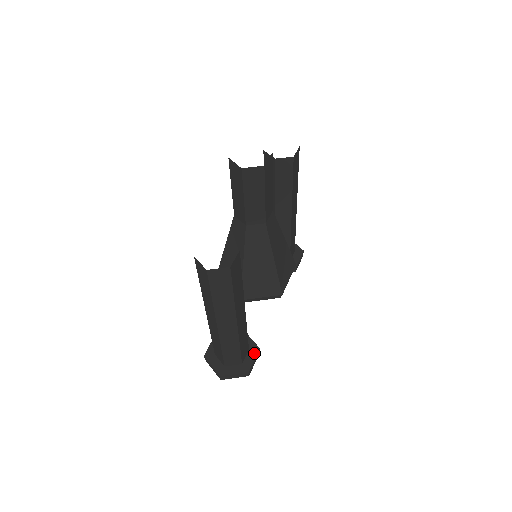
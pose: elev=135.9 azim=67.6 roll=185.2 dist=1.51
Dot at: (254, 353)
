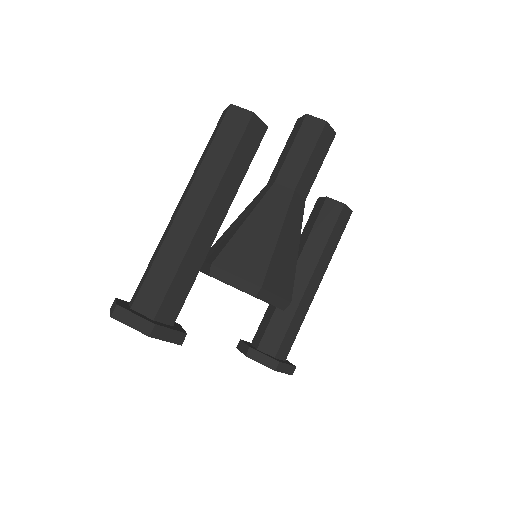
Dot at: (177, 329)
